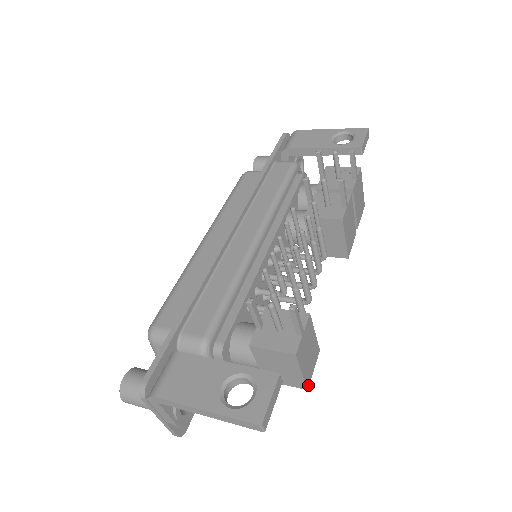
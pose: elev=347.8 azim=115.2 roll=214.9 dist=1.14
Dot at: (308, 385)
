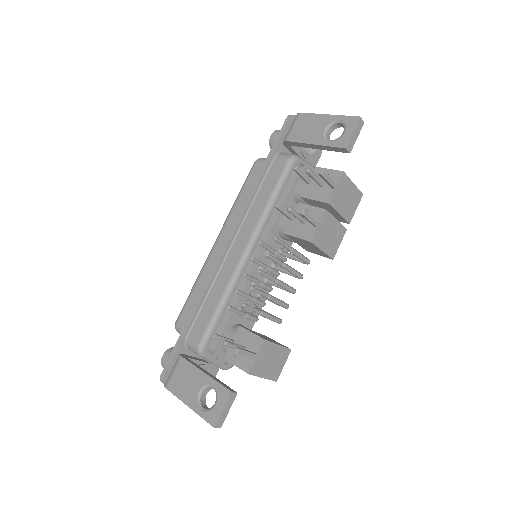
Dot at: (277, 378)
